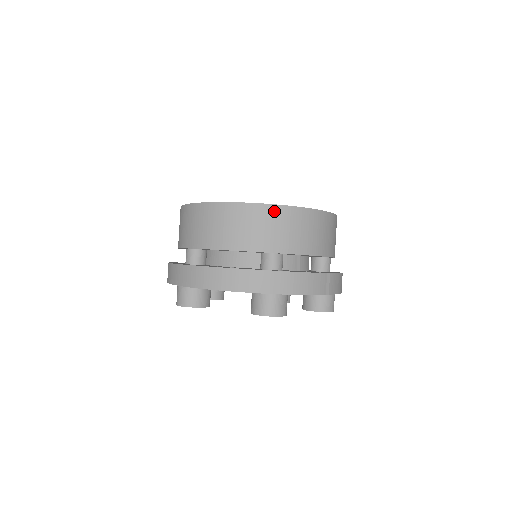
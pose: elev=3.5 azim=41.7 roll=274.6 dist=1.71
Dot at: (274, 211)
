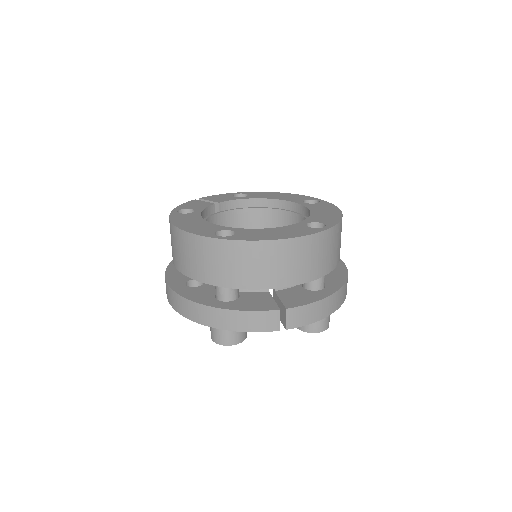
Dot at: (213, 245)
